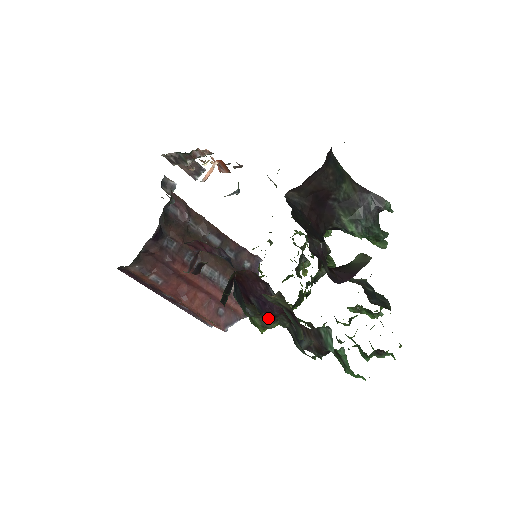
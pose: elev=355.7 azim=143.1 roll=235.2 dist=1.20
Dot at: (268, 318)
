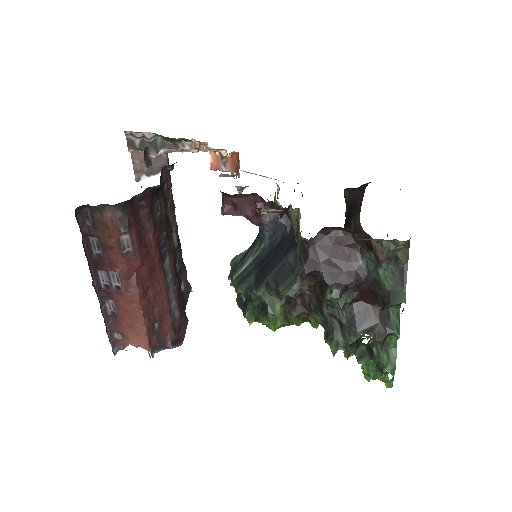
Dot at: (335, 291)
